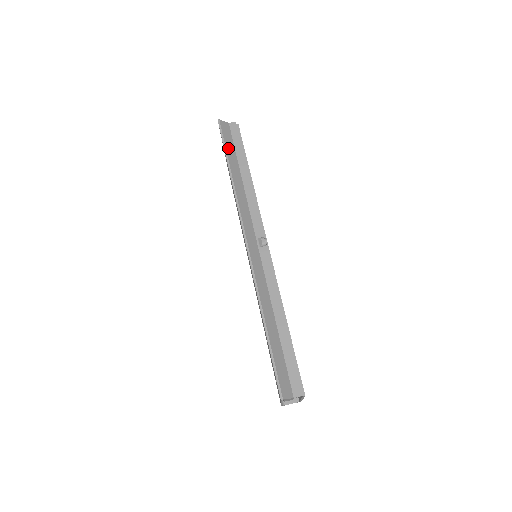
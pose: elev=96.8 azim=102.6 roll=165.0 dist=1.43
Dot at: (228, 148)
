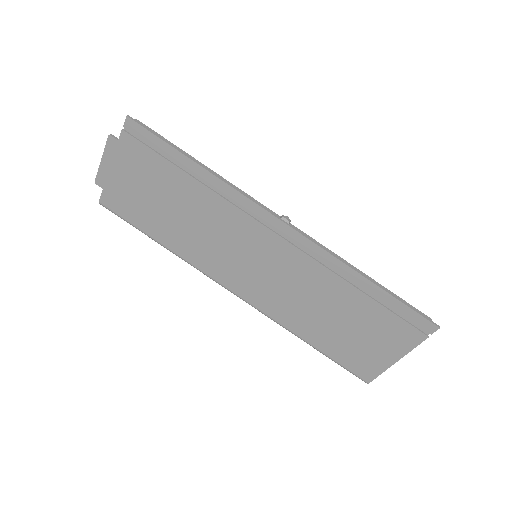
Dot at: (168, 143)
